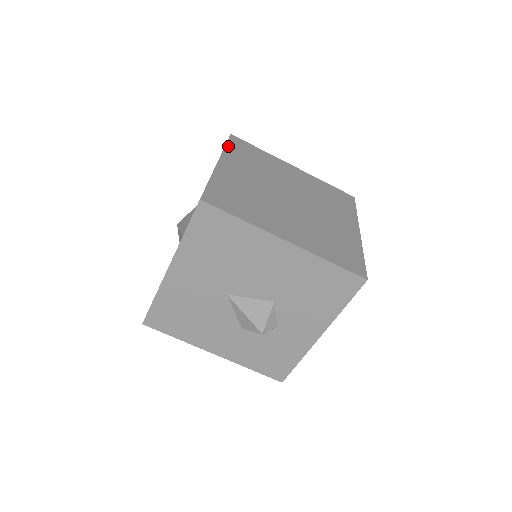
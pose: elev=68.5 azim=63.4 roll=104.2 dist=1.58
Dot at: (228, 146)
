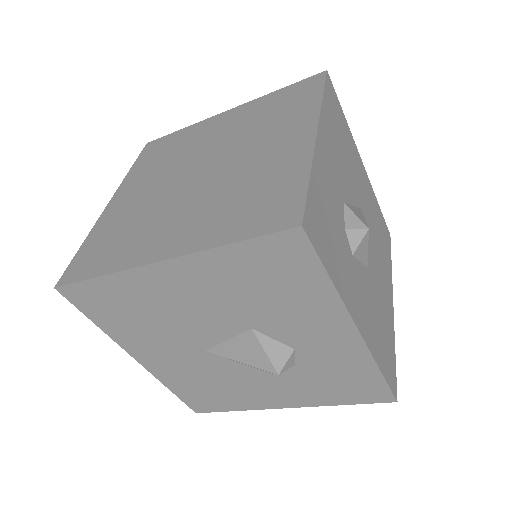
Dot at: (134, 166)
